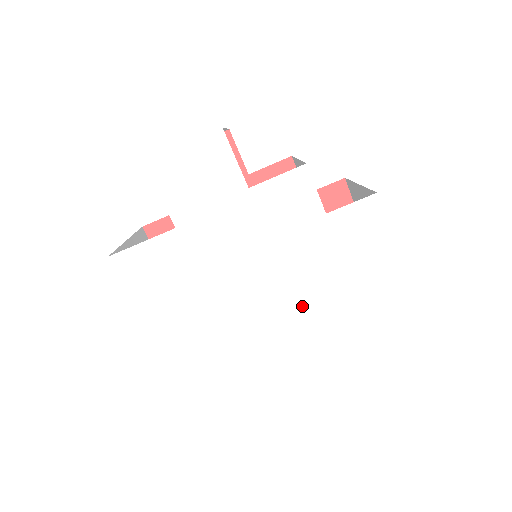
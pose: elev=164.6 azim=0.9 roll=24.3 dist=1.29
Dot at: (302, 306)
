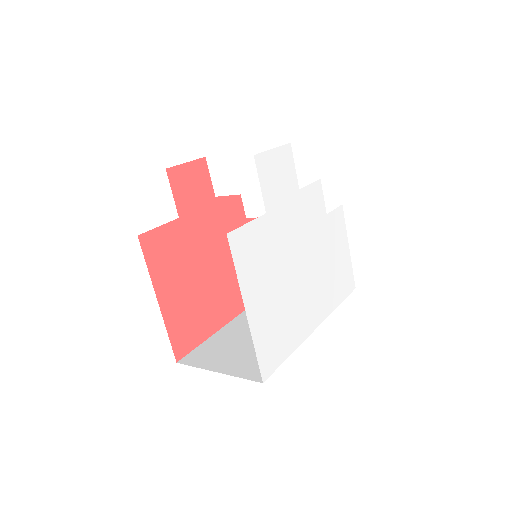
Dot at: (318, 282)
